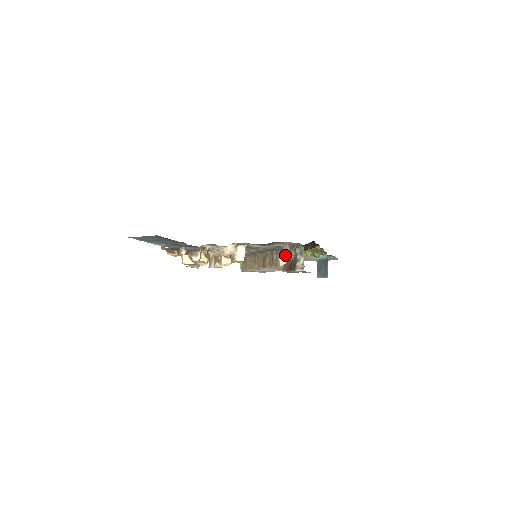
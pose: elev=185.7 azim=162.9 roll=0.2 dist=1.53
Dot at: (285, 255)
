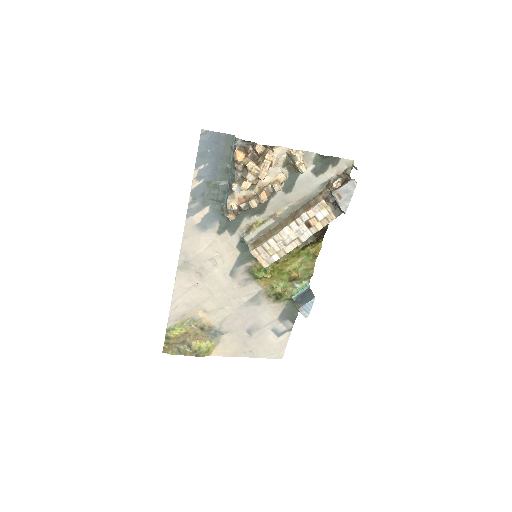
Dot at: (335, 180)
